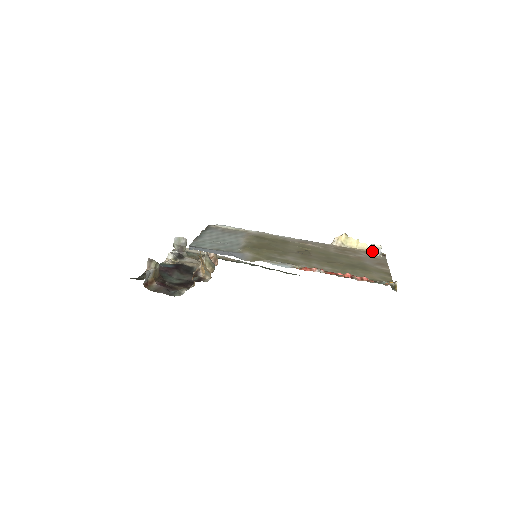
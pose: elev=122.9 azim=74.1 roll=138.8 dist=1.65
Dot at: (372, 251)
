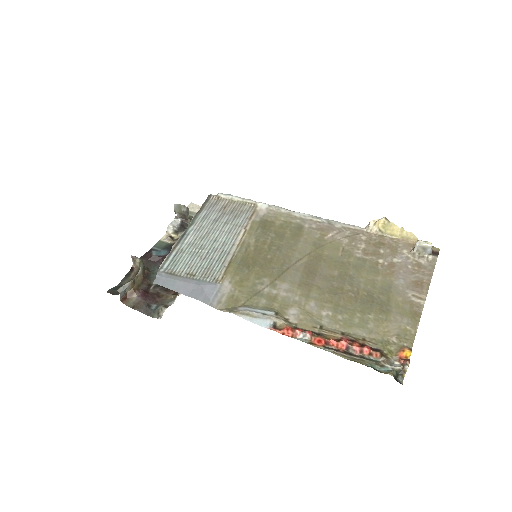
Dot at: (417, 250)
